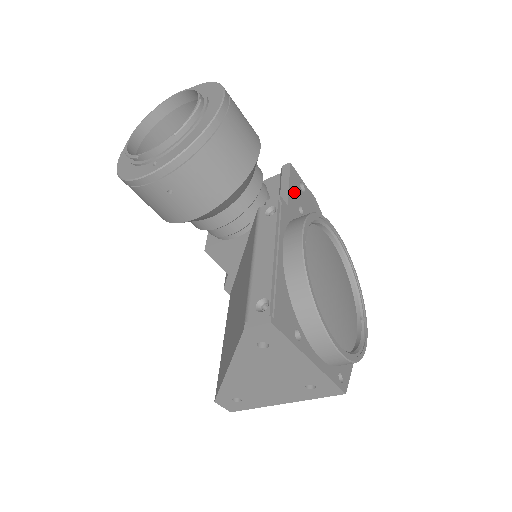
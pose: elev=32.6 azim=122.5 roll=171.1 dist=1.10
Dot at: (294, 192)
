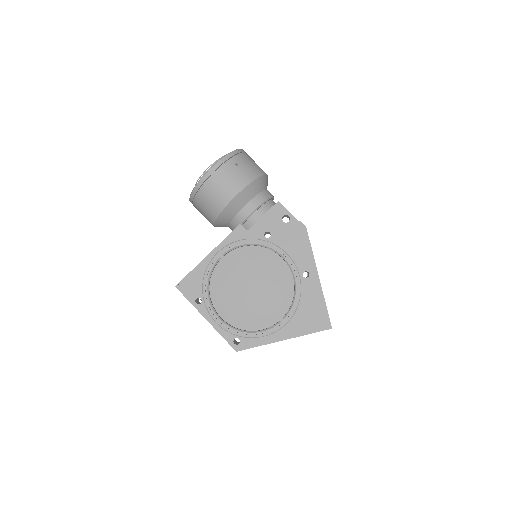
Dot at: (267, 222)
